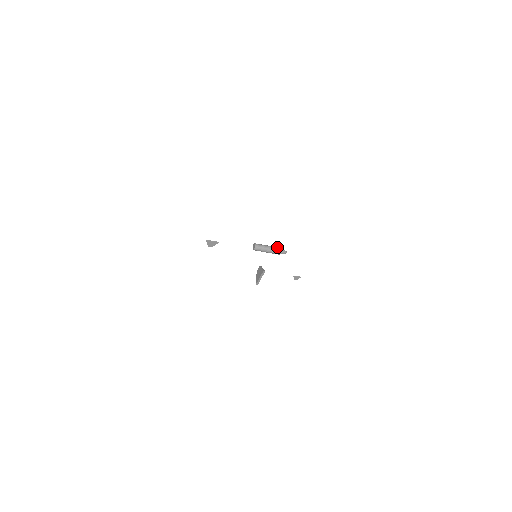
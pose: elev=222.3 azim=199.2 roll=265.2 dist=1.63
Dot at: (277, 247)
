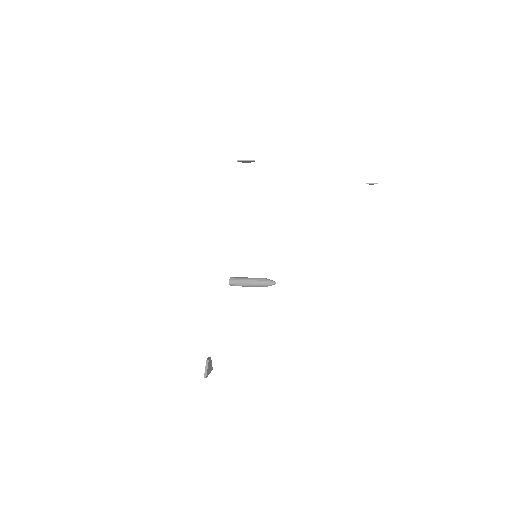
Dot at: (260, 281)
